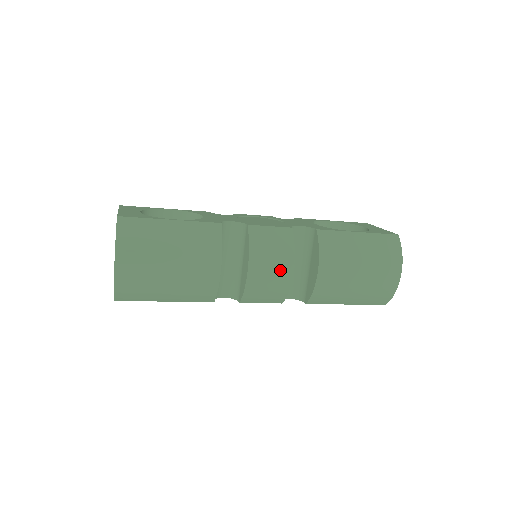
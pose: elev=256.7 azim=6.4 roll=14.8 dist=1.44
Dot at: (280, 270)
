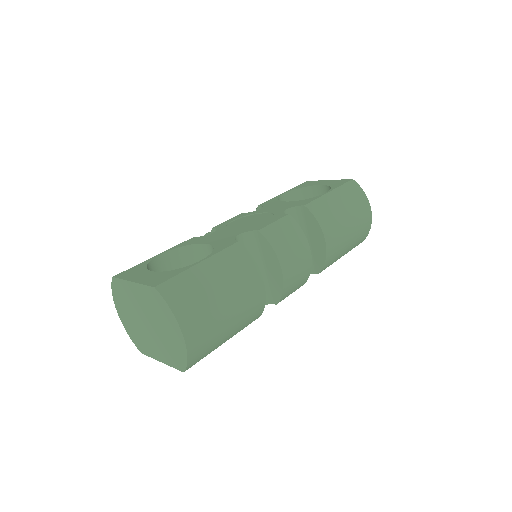
Dot at: (302, 256)
